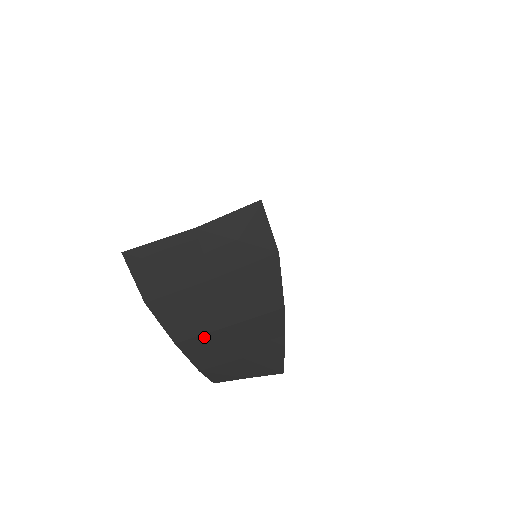
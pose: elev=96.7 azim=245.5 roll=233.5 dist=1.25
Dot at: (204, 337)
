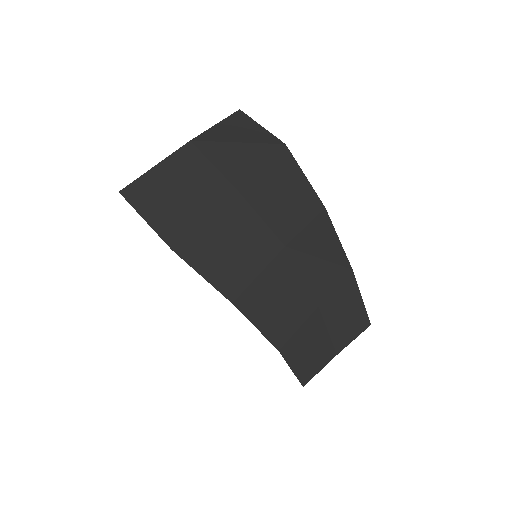
Dot at: (262, 279)
